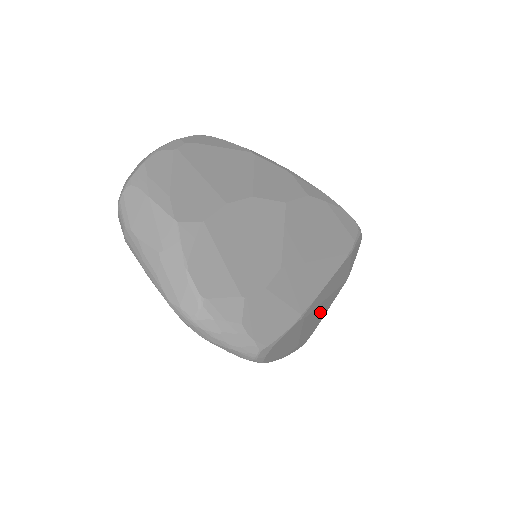
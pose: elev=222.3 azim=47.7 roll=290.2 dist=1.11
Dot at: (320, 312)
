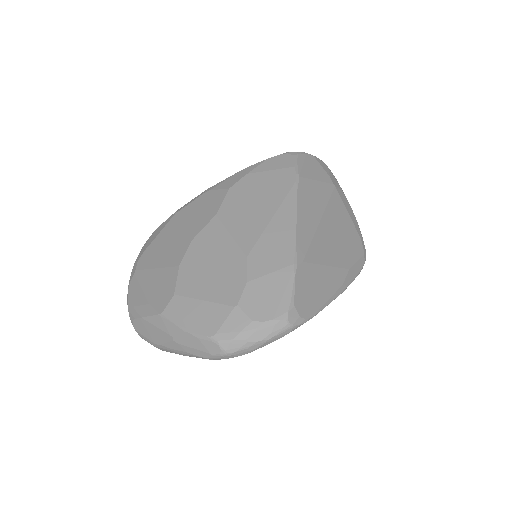
Dot at: (334, 233)
